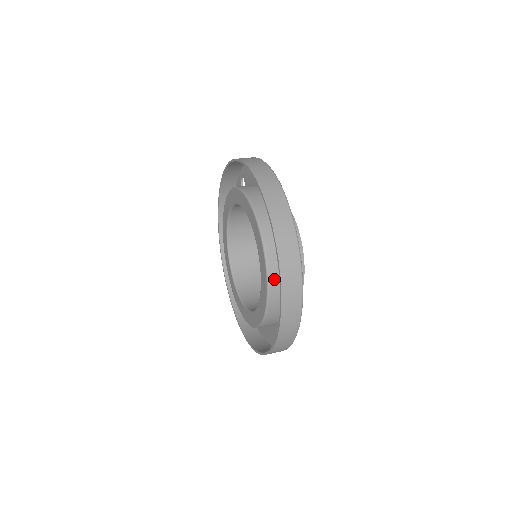
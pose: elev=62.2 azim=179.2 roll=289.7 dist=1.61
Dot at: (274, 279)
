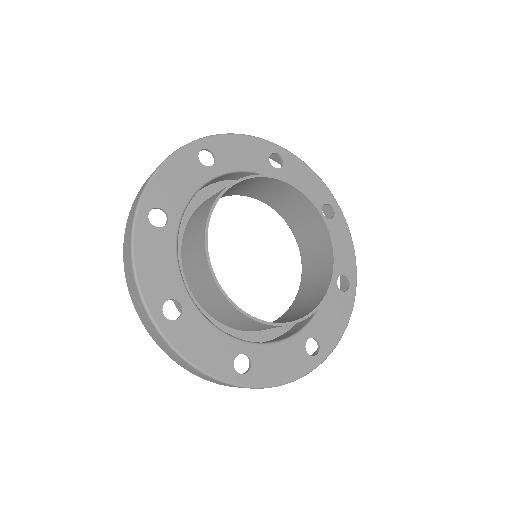
Dot at: occluded
